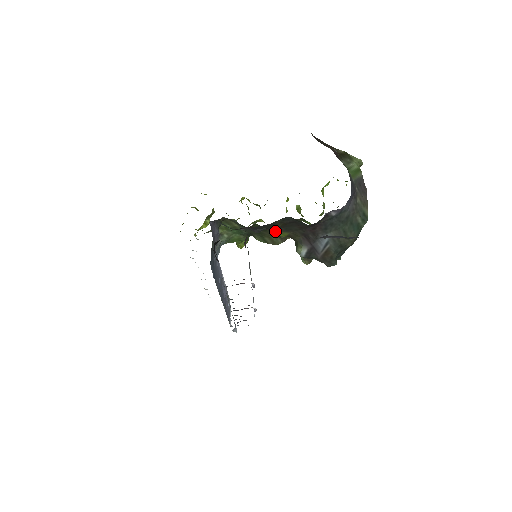
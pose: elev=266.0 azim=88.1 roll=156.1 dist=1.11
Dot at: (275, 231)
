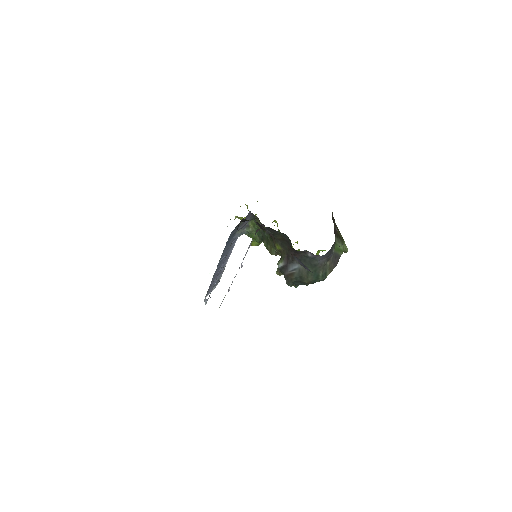
Dot at: (276, 241)
